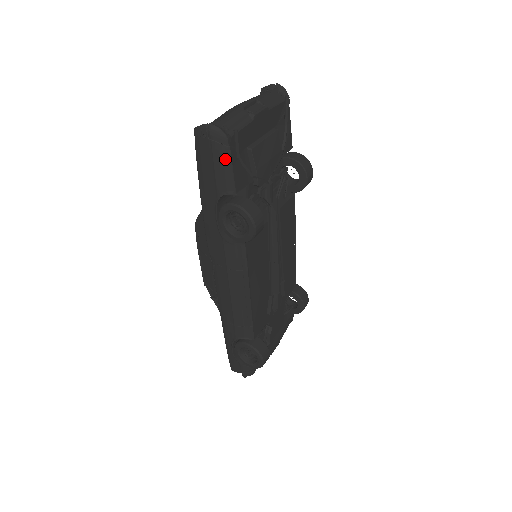
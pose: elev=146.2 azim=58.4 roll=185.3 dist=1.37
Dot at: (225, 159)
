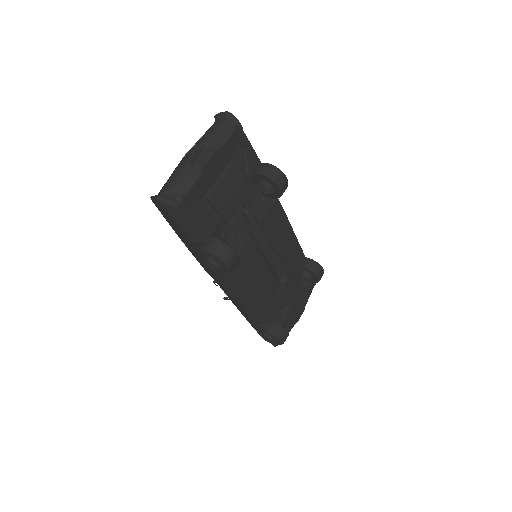
Dot at: (183, 220)
